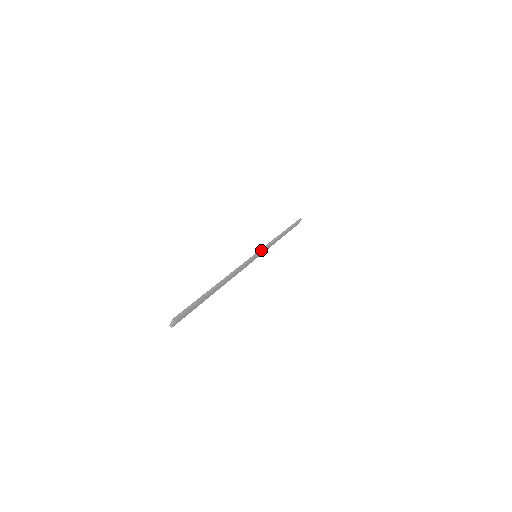
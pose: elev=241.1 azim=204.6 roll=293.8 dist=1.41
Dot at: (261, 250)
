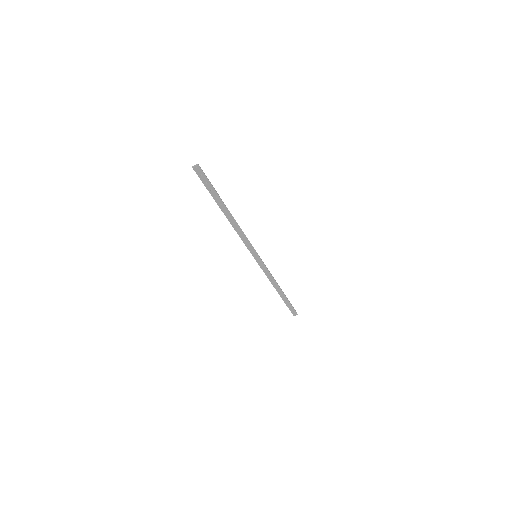
Dot at: occluded
